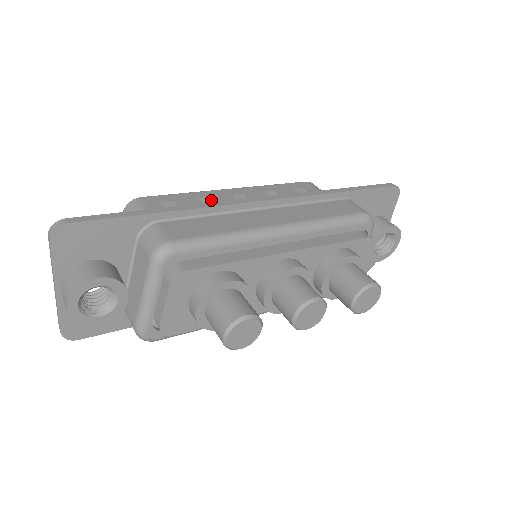
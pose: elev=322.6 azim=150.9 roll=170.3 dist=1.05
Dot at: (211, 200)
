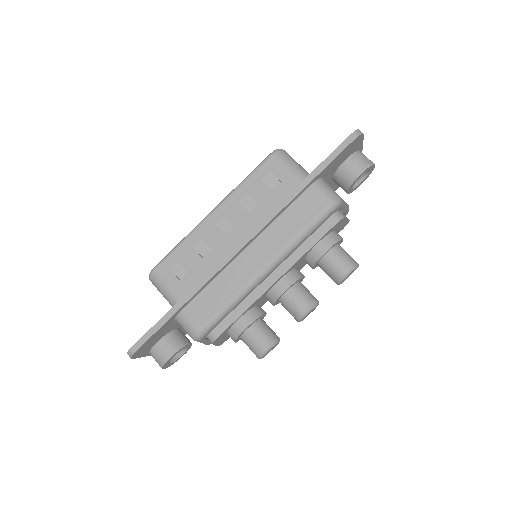
Dot at: (203, 243)
